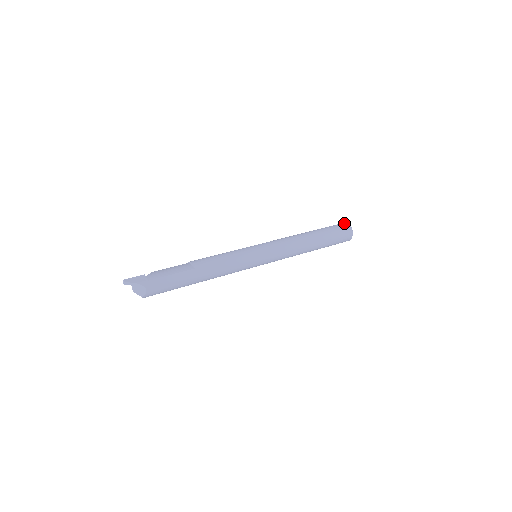
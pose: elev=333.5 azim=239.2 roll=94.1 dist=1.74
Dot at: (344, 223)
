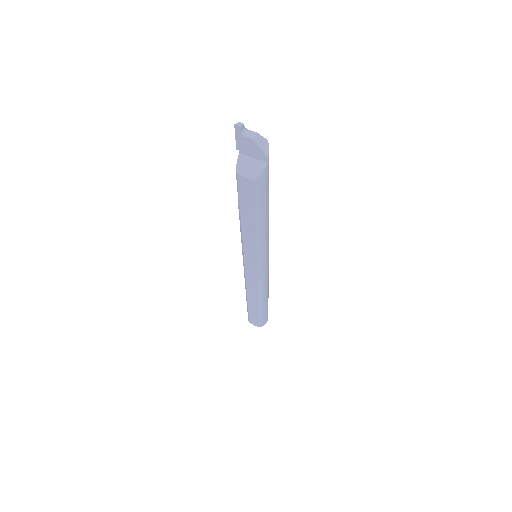
Dot at: occluded
